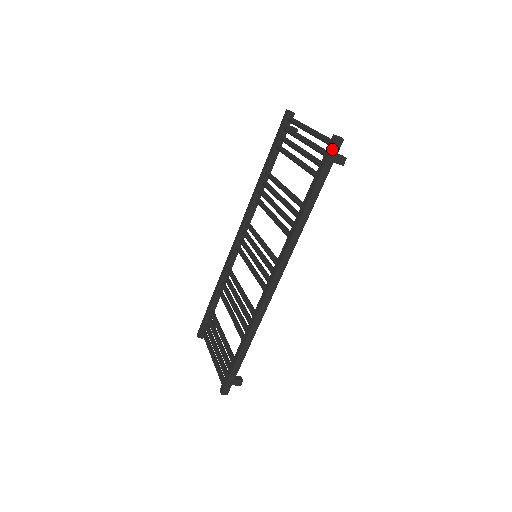
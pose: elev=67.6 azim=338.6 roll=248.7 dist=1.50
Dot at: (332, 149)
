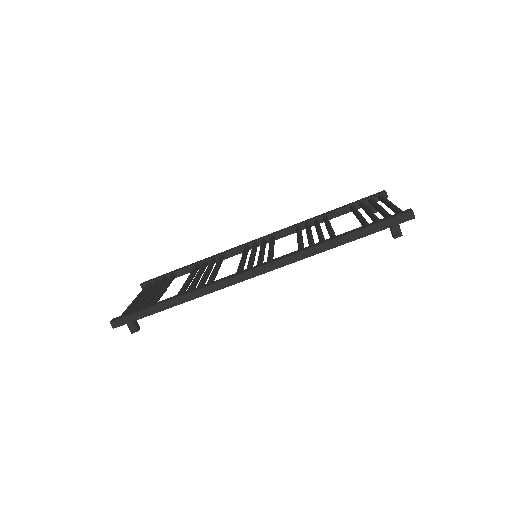
Dot at: (400, 215)
